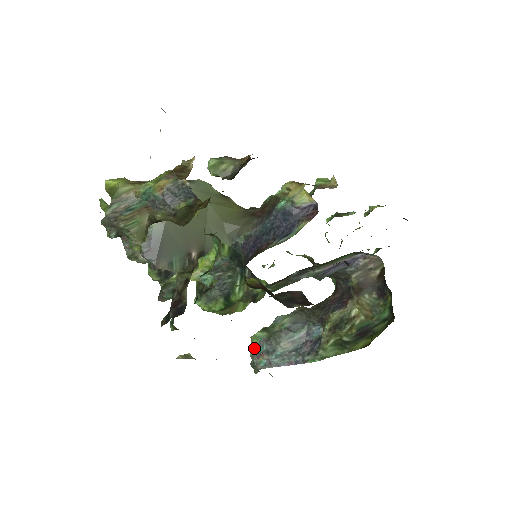
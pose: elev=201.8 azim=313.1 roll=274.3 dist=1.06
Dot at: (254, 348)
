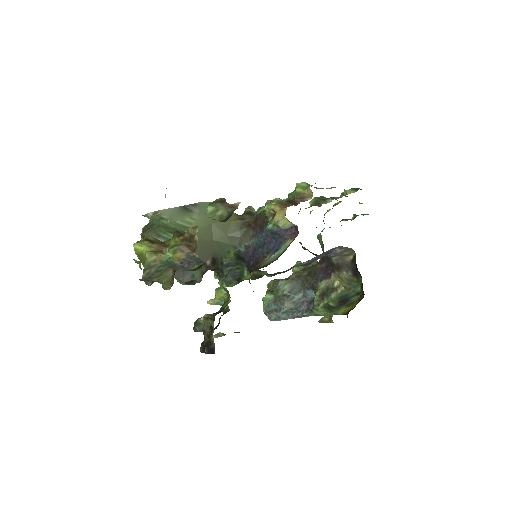
Dot at: (265, 307)
